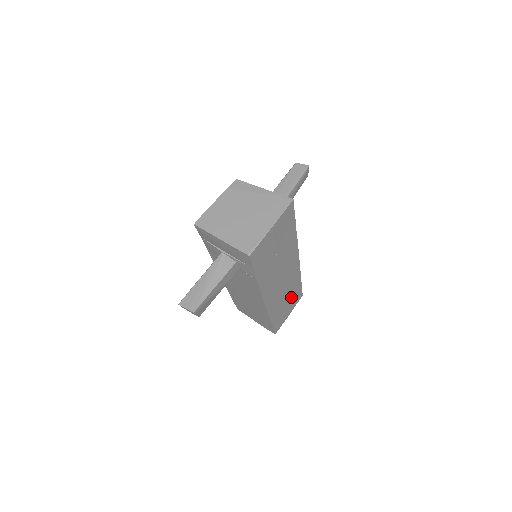
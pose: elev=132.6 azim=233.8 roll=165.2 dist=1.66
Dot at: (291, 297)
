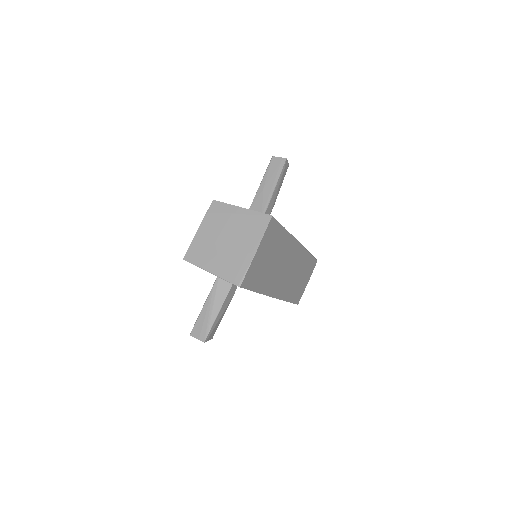
Dot at: (304, 272)
